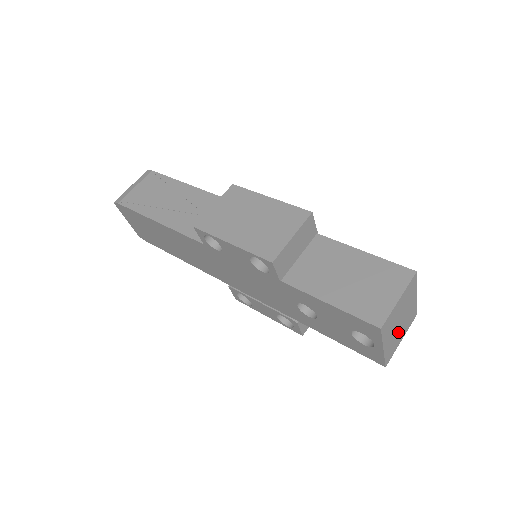
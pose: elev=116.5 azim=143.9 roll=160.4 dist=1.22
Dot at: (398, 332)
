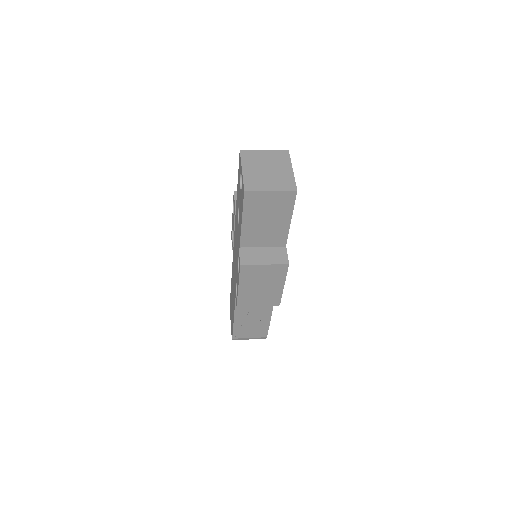
Dot at: (265, 177)
